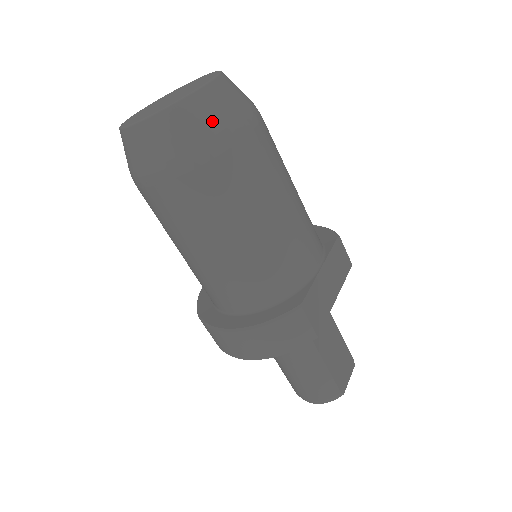
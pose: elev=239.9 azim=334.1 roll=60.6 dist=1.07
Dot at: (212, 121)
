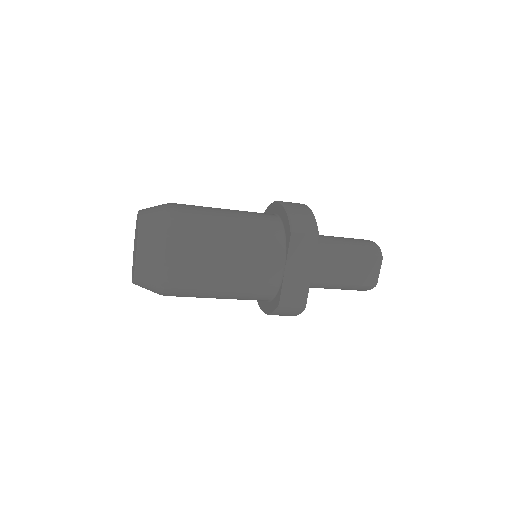
Dot at: (154, 278)
